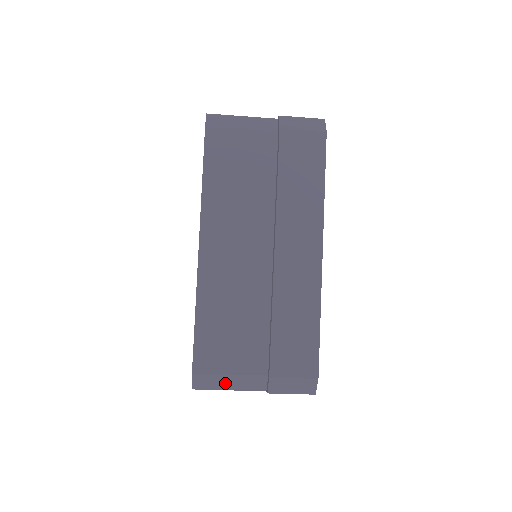
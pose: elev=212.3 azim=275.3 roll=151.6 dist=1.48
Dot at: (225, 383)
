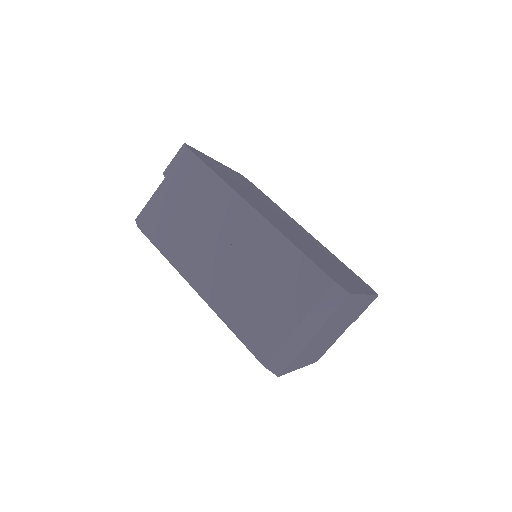
Dot at: (290, 351)
